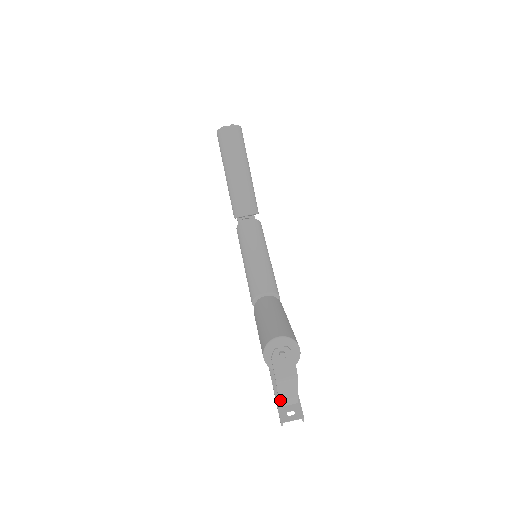
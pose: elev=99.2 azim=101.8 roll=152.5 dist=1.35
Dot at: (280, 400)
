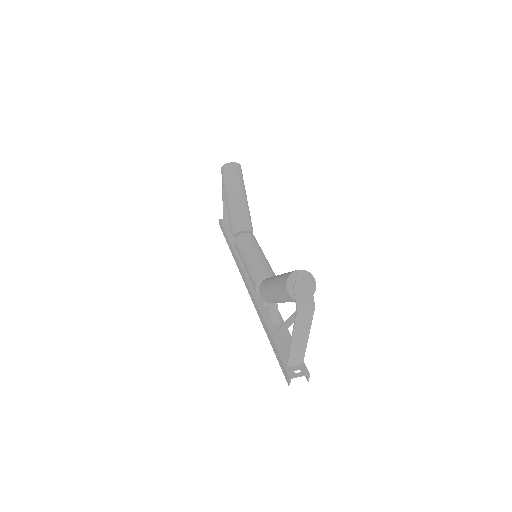
Dot at: (291, 351)
